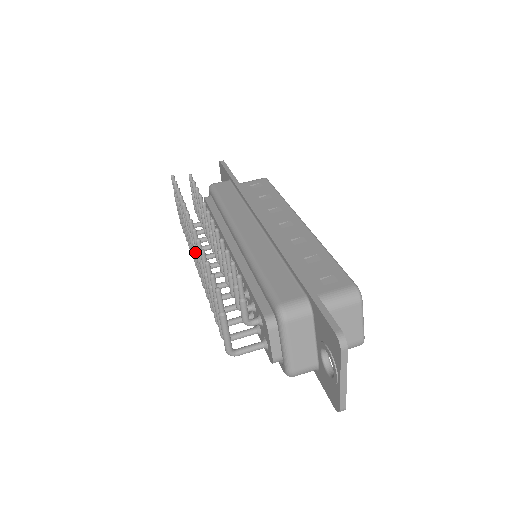
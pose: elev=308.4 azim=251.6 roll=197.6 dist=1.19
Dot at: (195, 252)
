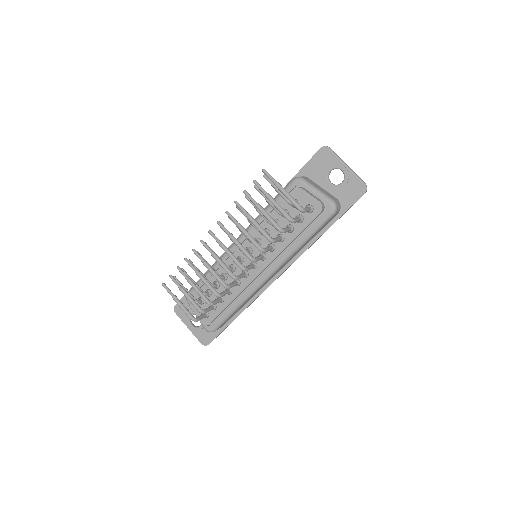
Dot at: (229, 235)
